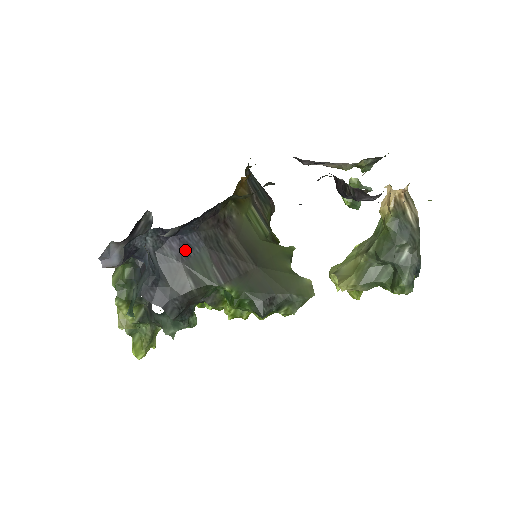
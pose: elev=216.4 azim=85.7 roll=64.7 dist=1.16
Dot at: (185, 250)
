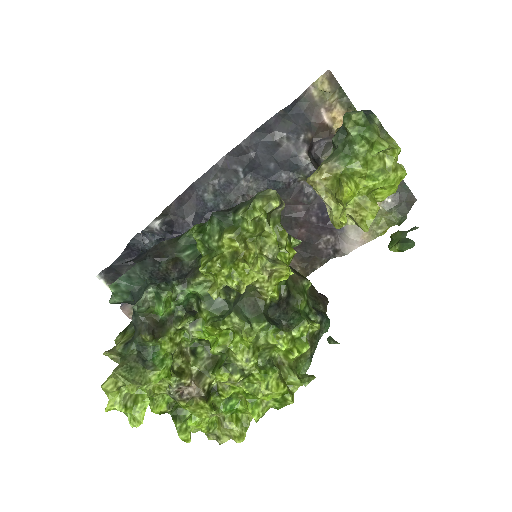
Dot at: occluded
